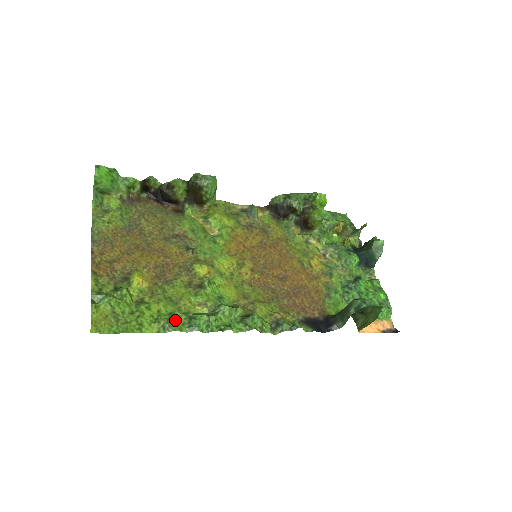
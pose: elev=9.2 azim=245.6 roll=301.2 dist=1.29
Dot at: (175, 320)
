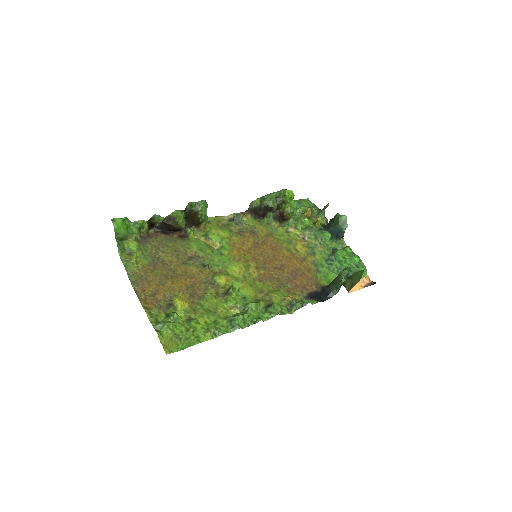
Dot at: (220, 326)
